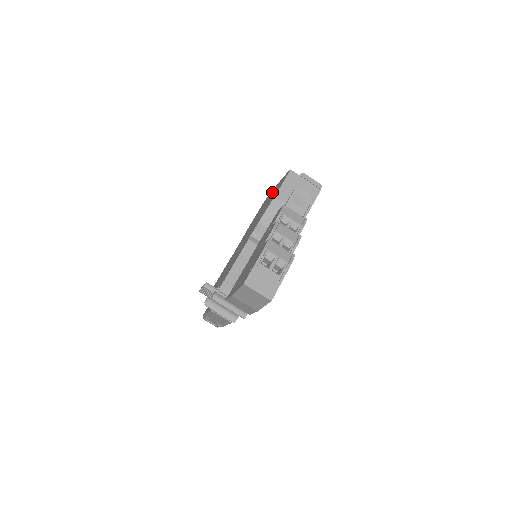
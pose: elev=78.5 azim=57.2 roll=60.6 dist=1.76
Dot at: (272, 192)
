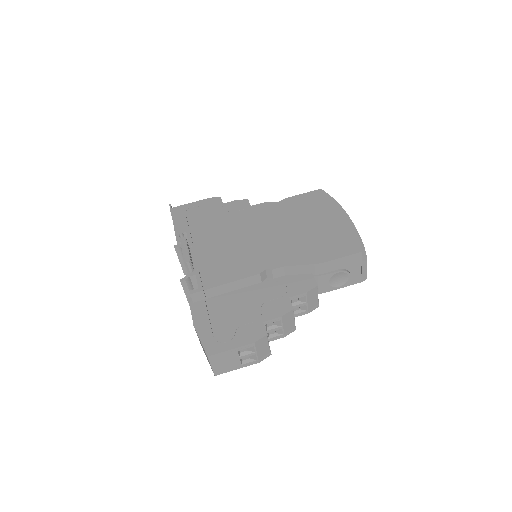
Dot at: (332, 215)
